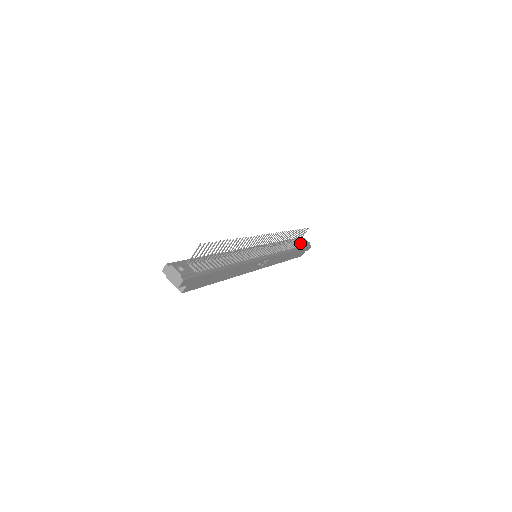
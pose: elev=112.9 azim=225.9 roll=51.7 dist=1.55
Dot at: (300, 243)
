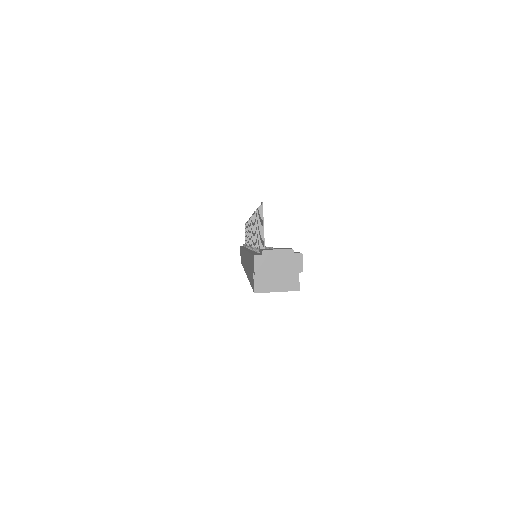
Dot at: occluded
